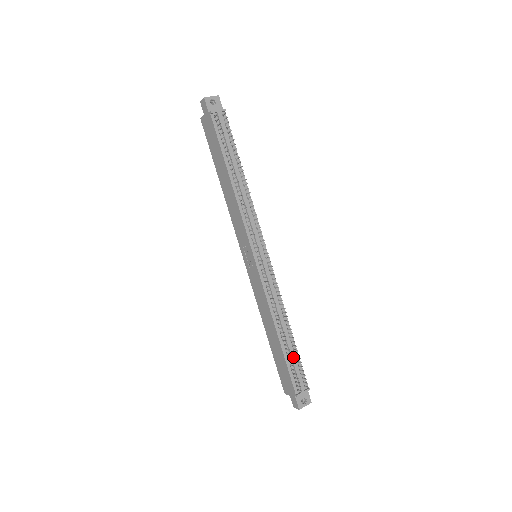
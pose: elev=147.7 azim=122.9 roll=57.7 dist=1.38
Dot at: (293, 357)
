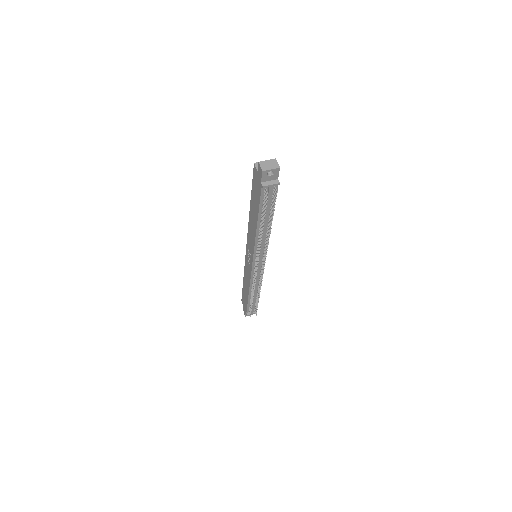
Dot at: (254, 303)
